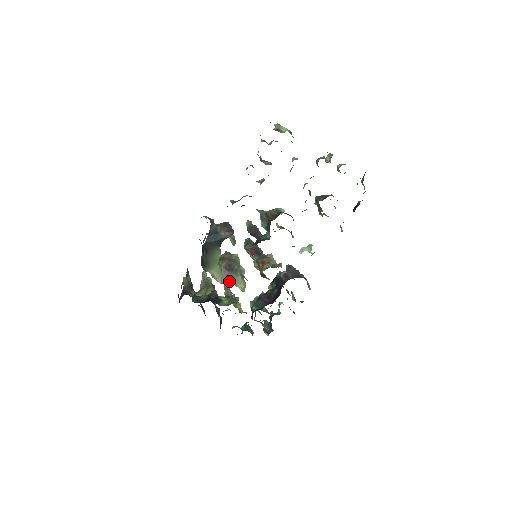
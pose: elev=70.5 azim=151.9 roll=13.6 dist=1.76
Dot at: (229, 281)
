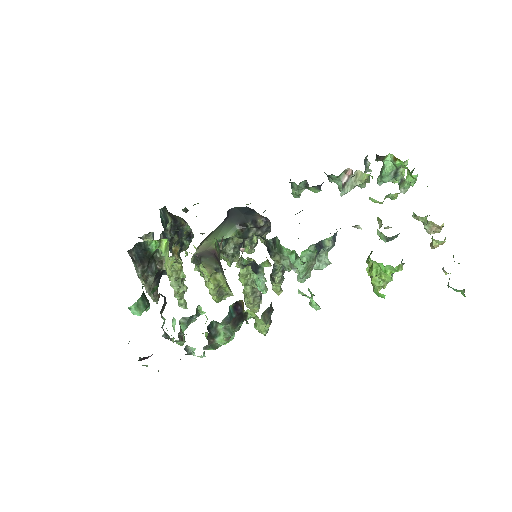
Dot at: (203, 256)
